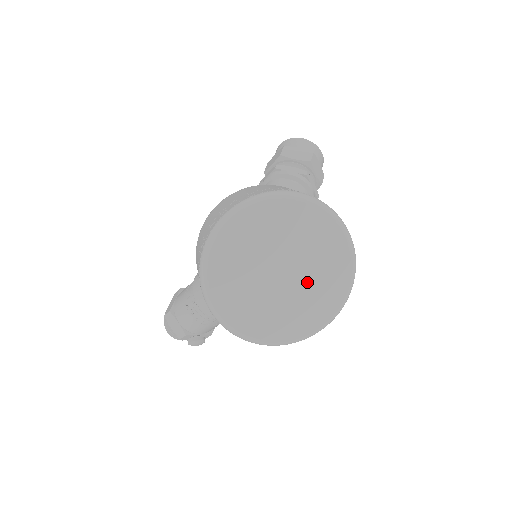
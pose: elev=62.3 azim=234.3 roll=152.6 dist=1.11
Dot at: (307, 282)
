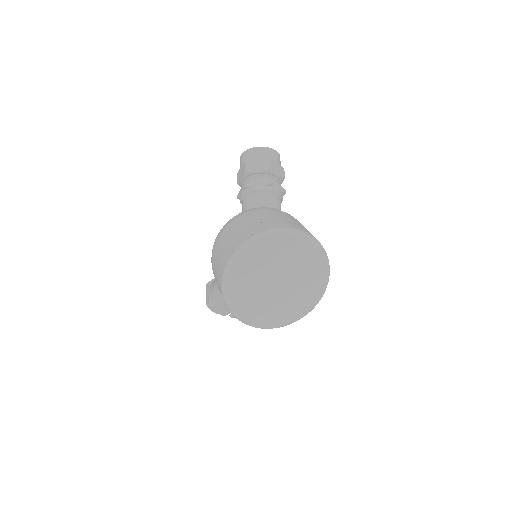
Dot at: (298, 281)
